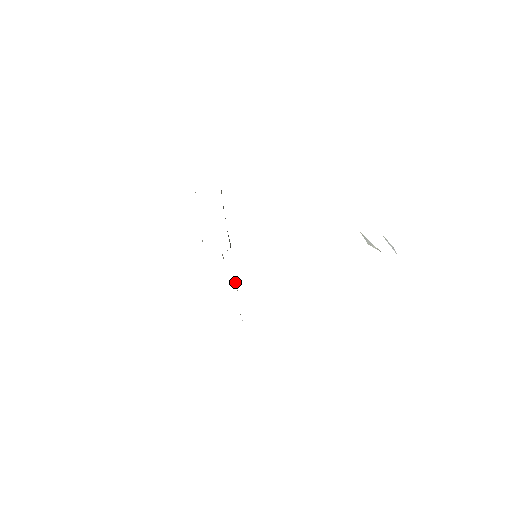
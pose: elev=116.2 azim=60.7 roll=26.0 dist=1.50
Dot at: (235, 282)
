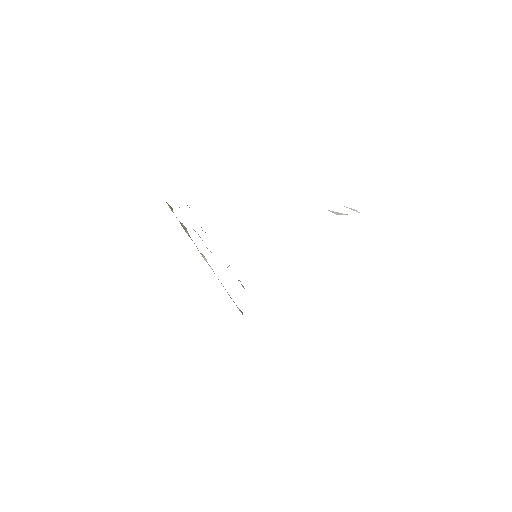
Dot at: occluded
